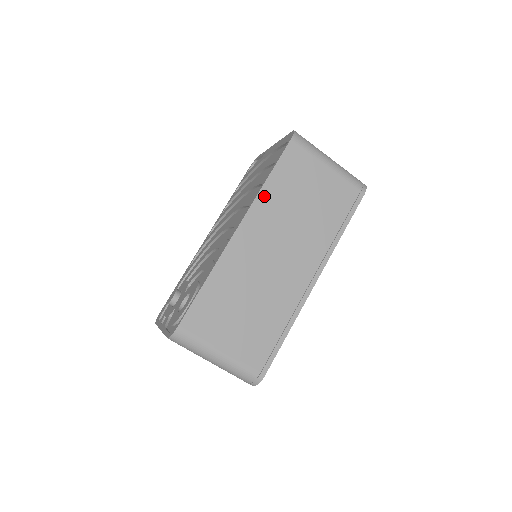
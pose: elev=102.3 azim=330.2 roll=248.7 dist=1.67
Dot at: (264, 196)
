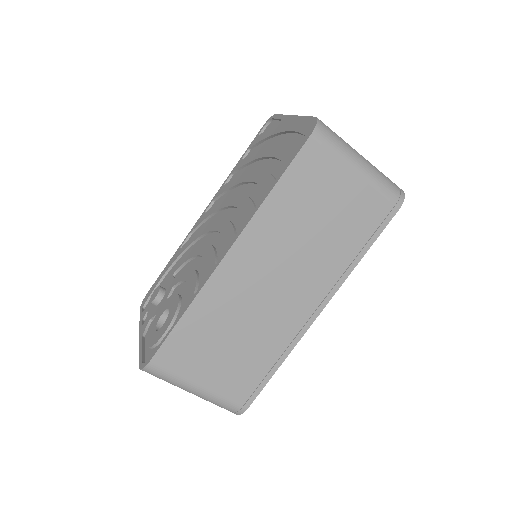
Dot at: (265, 213)
